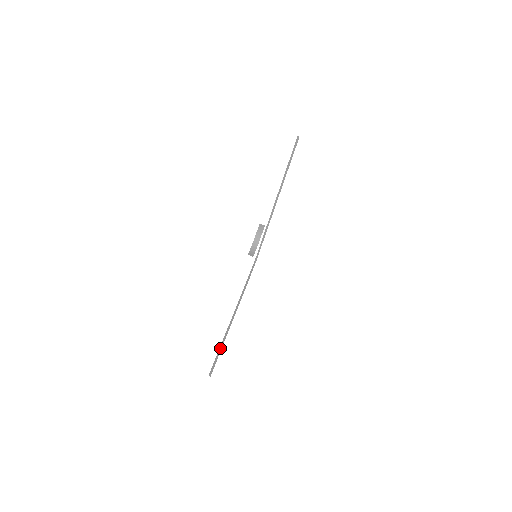
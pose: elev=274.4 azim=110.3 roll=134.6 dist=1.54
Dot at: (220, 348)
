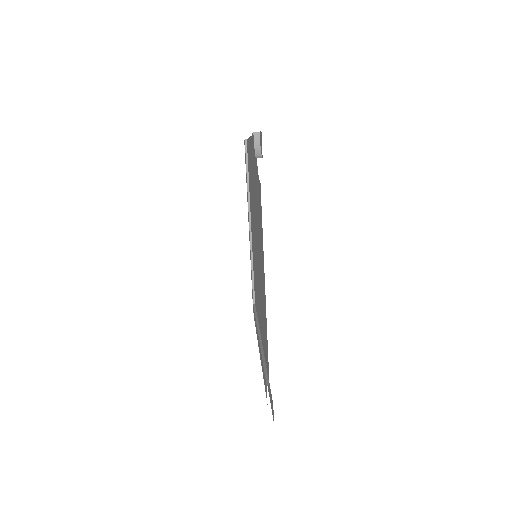
Dot at: (263, 363)
